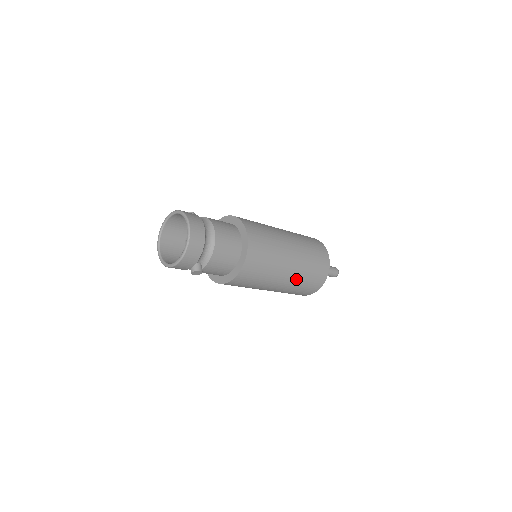
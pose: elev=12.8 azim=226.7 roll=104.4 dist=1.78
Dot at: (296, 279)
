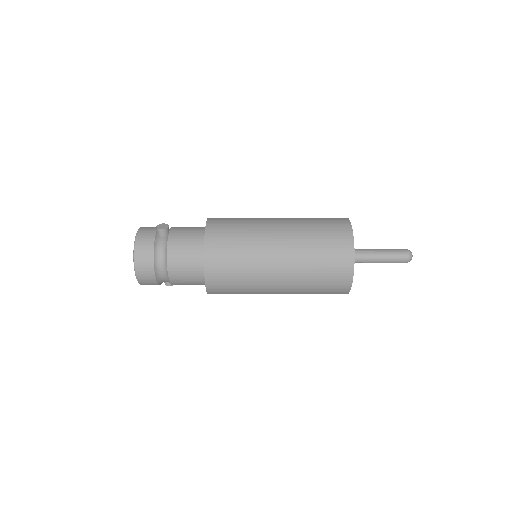
Dot at: occluded
